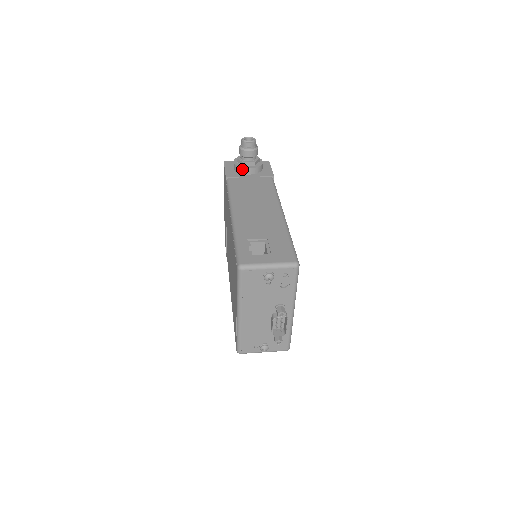
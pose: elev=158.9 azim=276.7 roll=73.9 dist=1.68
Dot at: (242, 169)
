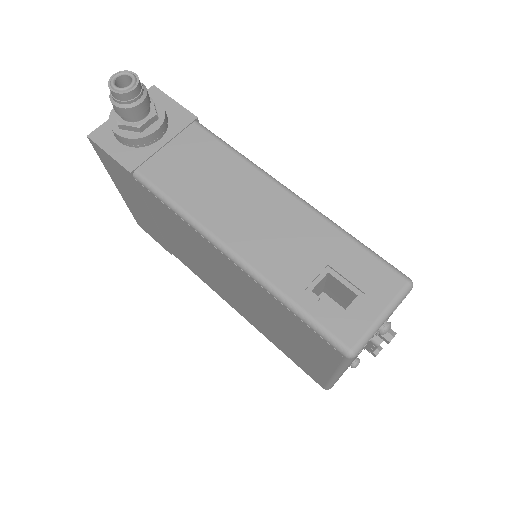
Dot at: (143, 140)
